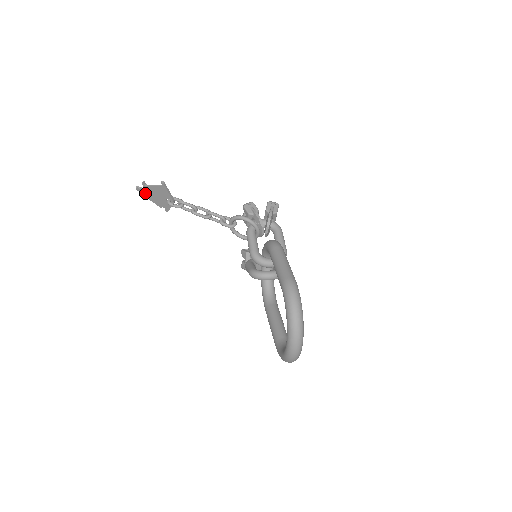
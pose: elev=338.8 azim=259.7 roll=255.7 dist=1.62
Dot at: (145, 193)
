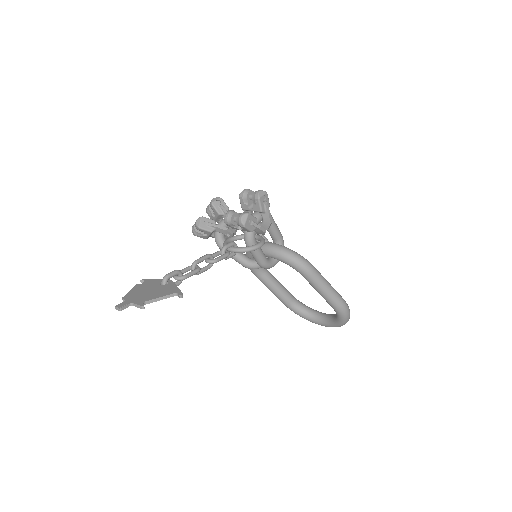
Dot at: (129, 302)
